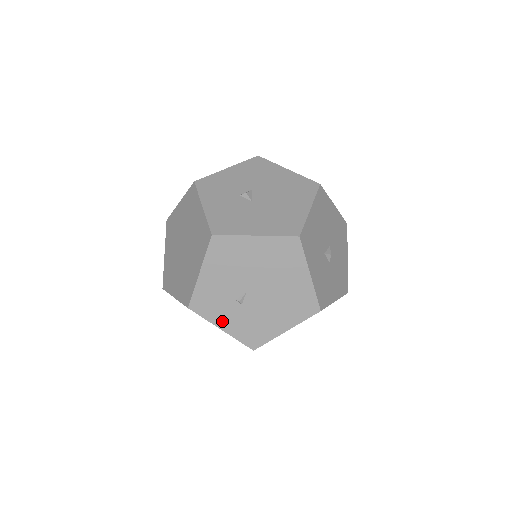
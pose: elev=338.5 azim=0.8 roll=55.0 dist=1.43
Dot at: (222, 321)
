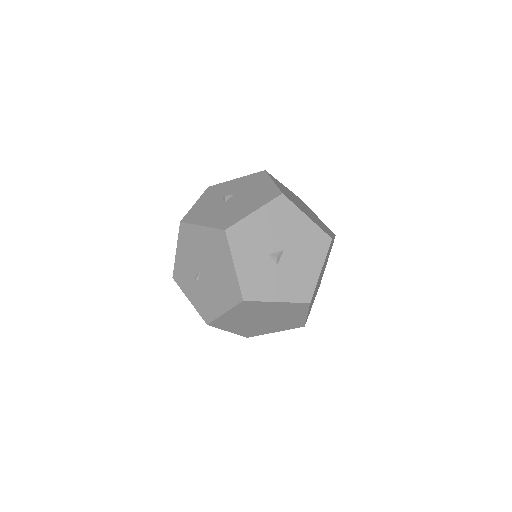
Dot at: (189, 293)
